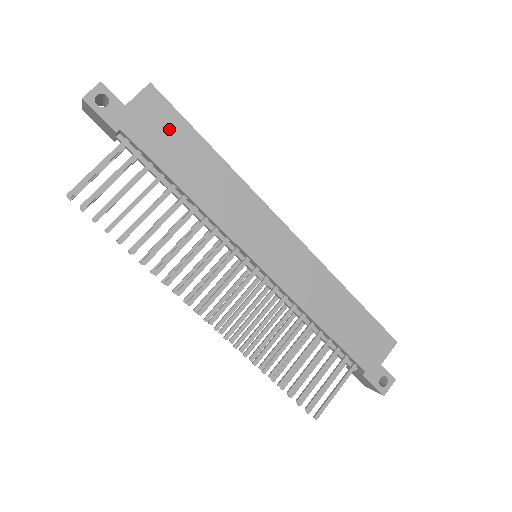
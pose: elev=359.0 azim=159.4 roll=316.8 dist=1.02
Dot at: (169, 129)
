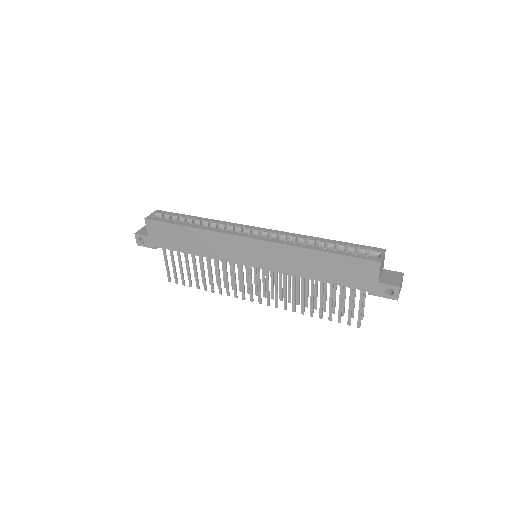
Dot at: (167, 232)
